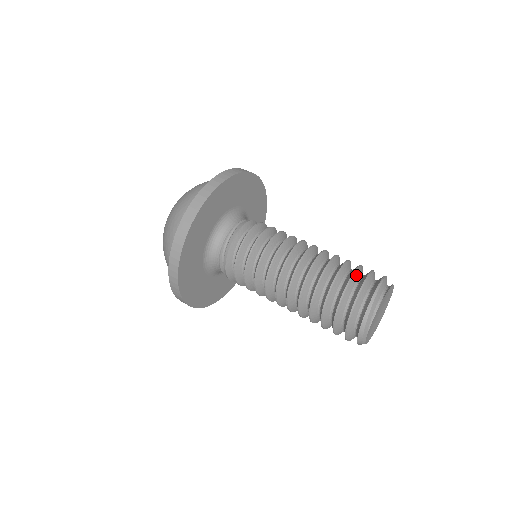
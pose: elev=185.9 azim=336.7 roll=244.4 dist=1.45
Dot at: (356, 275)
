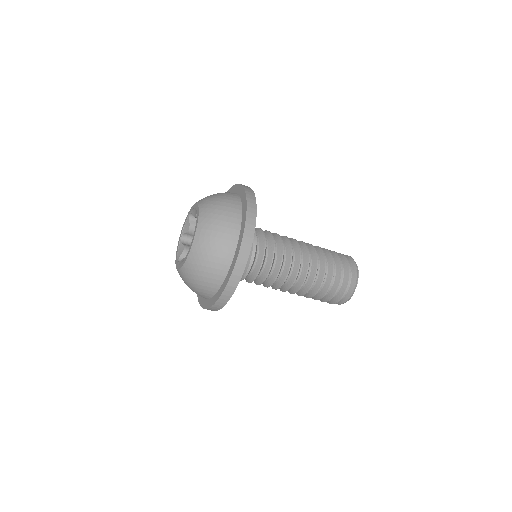
Dot at: (339, 258)
